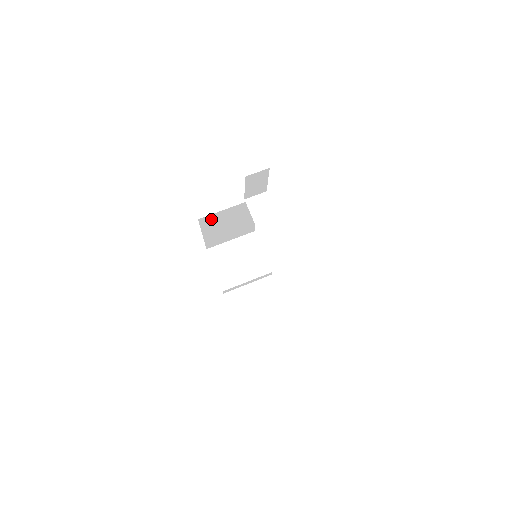
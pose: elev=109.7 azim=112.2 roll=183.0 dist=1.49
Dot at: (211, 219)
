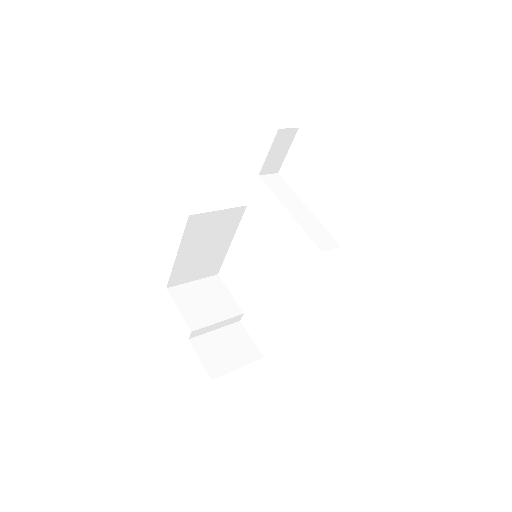
Dot at: (198, 223)
